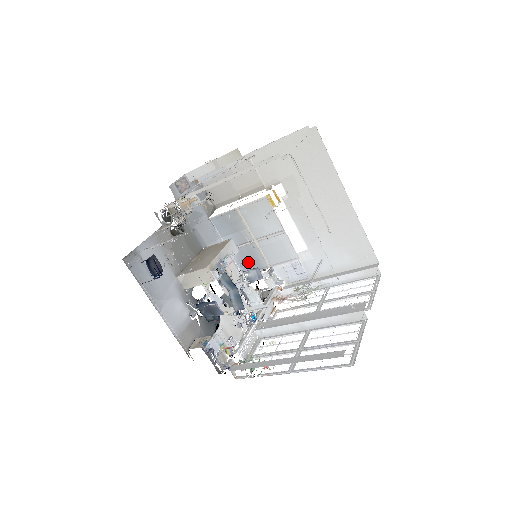
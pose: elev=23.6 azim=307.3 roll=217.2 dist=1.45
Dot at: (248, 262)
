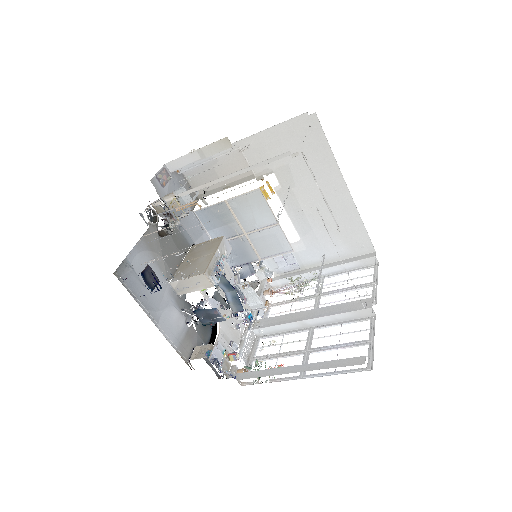
Dot at: (237, 255)
